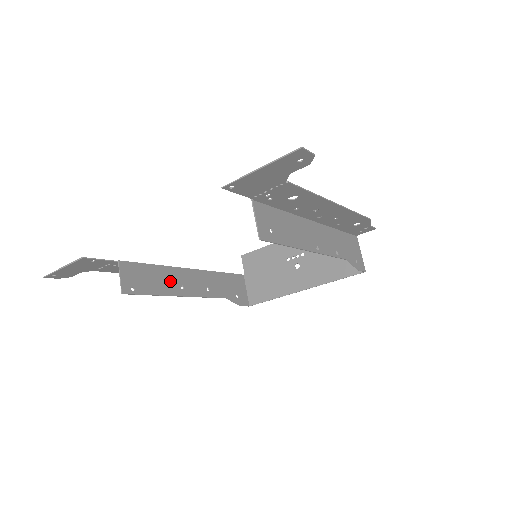
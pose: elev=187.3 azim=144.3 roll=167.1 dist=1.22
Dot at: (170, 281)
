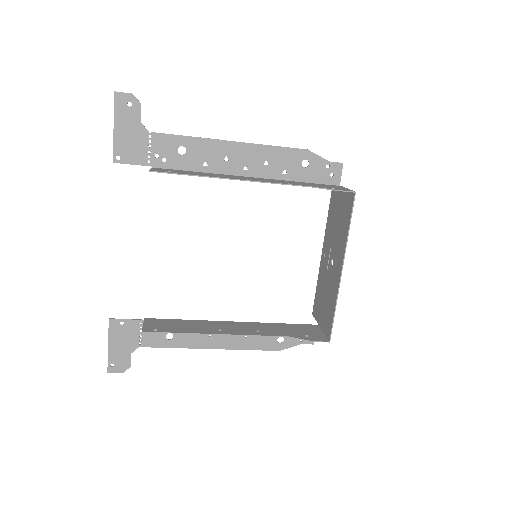
Dot at: (204, 327)
